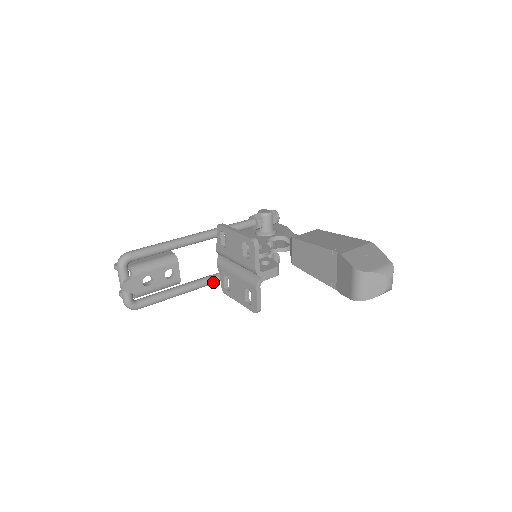
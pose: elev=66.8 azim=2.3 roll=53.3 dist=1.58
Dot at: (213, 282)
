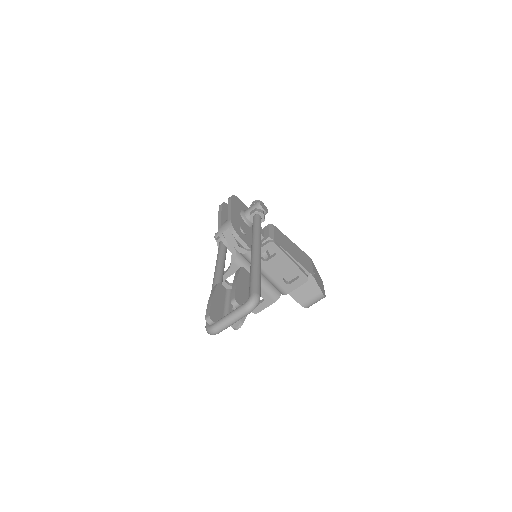
Dot at: occluded
